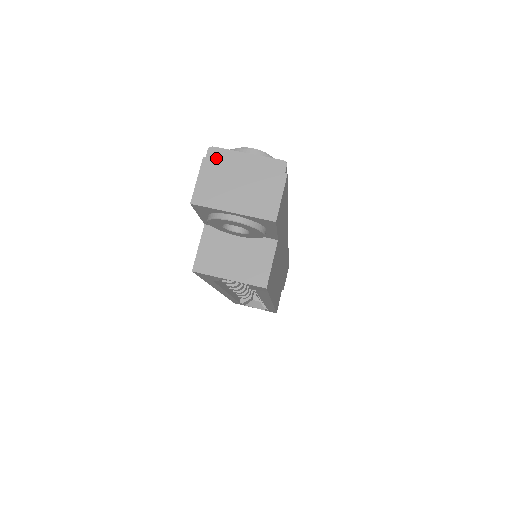
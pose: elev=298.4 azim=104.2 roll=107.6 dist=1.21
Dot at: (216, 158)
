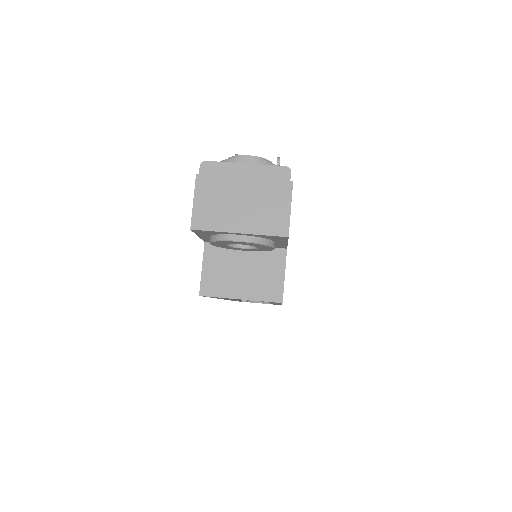
Dot at: (211, 174)
